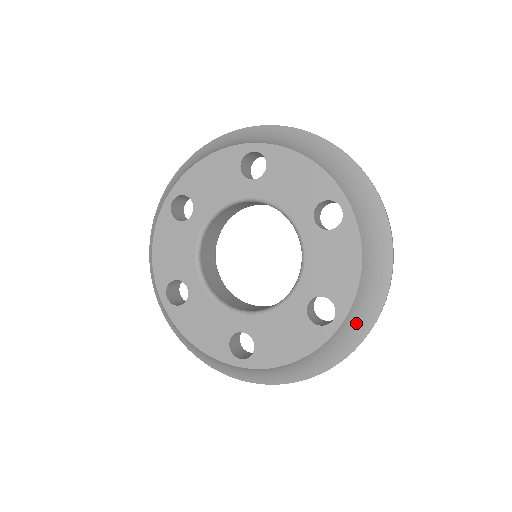
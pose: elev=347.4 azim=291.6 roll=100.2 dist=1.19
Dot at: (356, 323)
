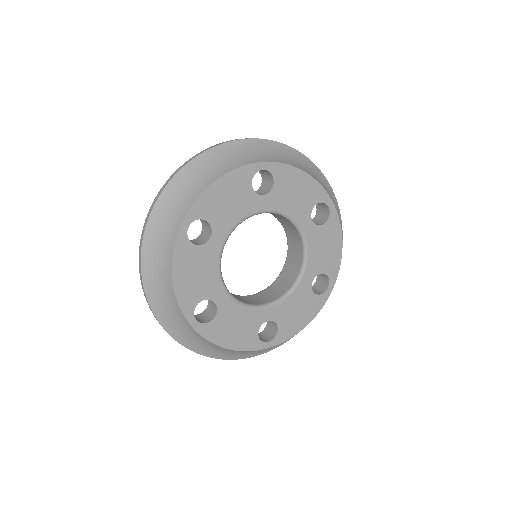
Dot at: occluded
